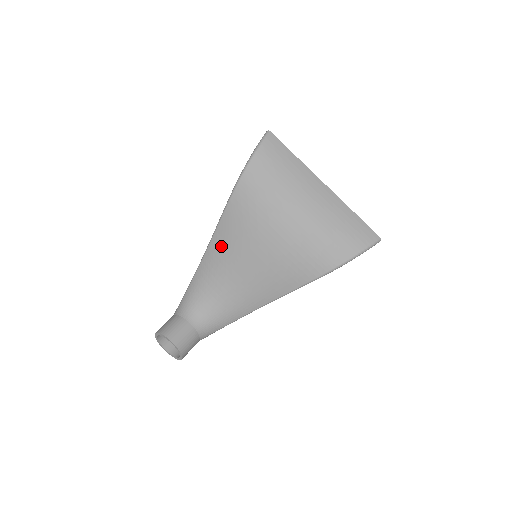
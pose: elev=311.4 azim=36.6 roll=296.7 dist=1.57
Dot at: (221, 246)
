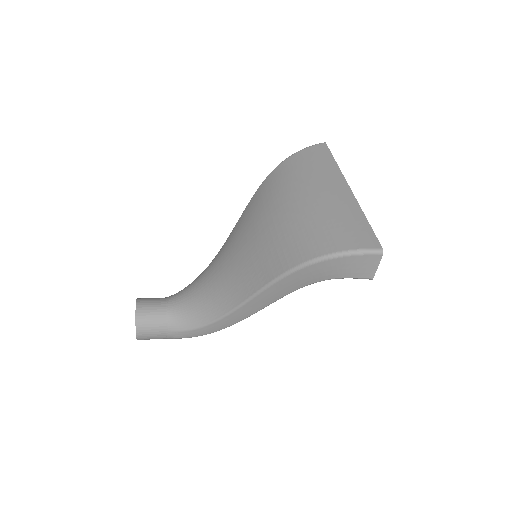
Dot at: (231, 236)
